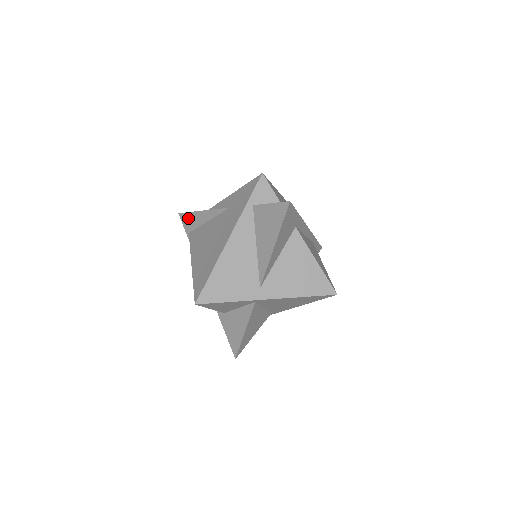
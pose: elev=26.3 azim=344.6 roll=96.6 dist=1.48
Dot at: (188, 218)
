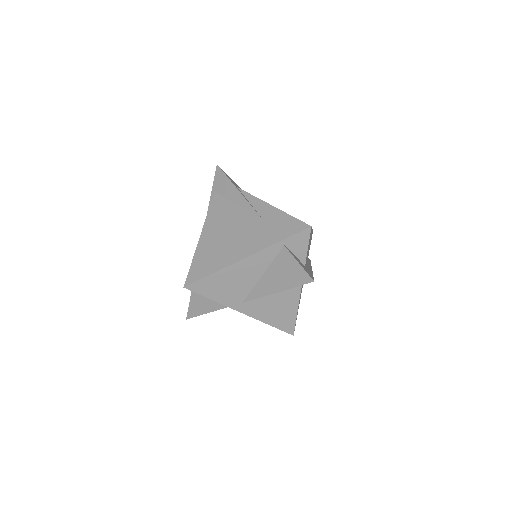
Dot at: (223, 180)
